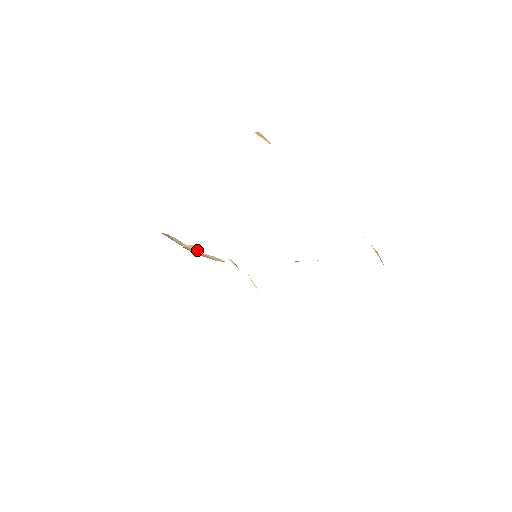
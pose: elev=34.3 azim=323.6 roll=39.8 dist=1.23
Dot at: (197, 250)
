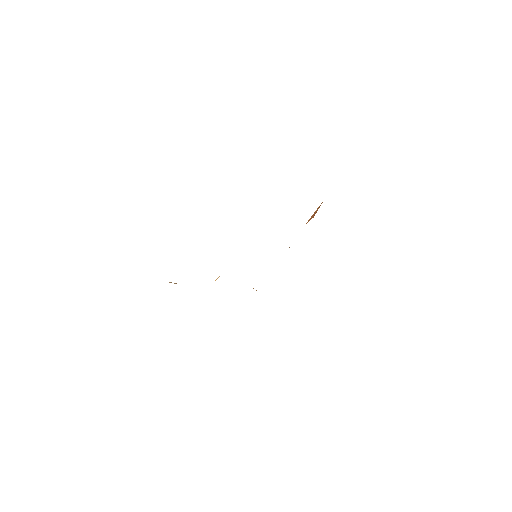
Dot at: occluded
